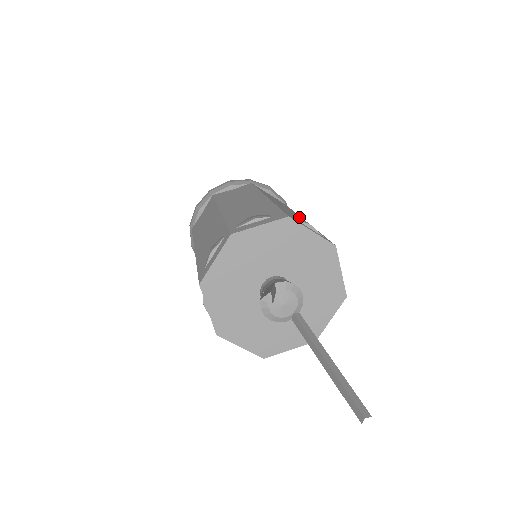
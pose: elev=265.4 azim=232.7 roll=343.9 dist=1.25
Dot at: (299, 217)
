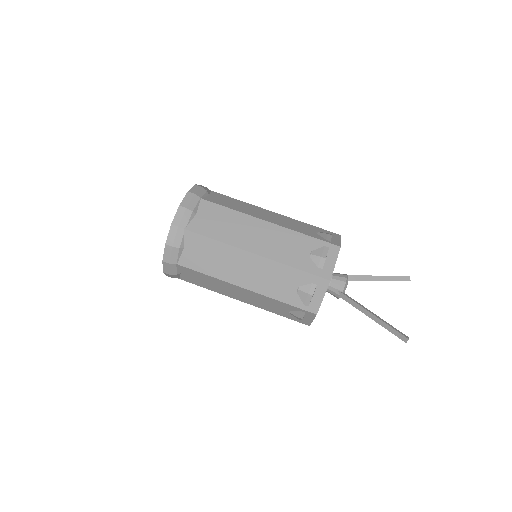
Dot at: (274, 232)
